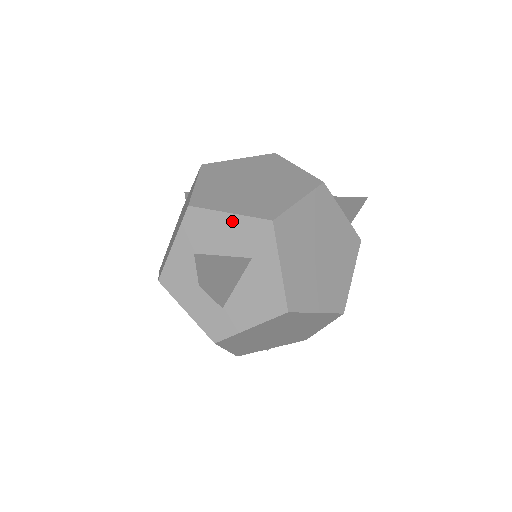
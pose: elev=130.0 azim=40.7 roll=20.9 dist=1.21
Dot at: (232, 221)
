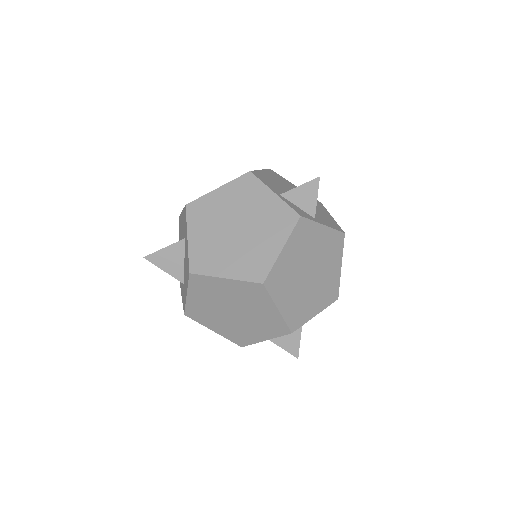
Dot at: occluded
